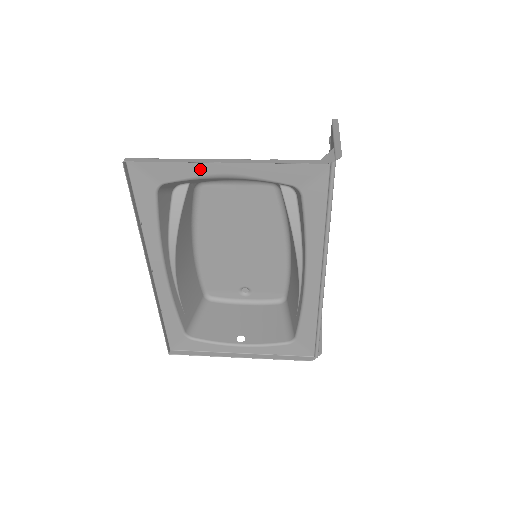
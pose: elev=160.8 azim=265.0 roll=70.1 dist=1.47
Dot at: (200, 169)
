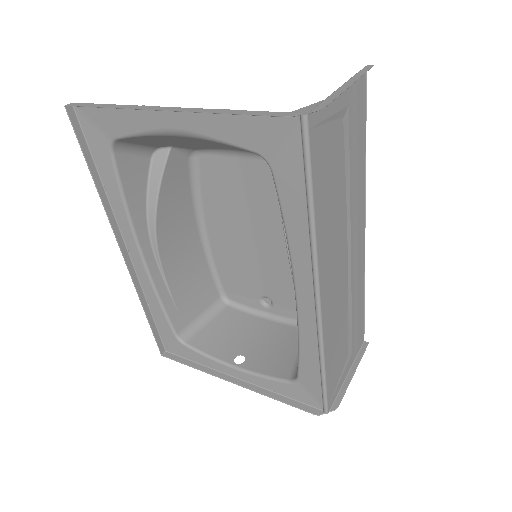
Dot at: (145, 121)
